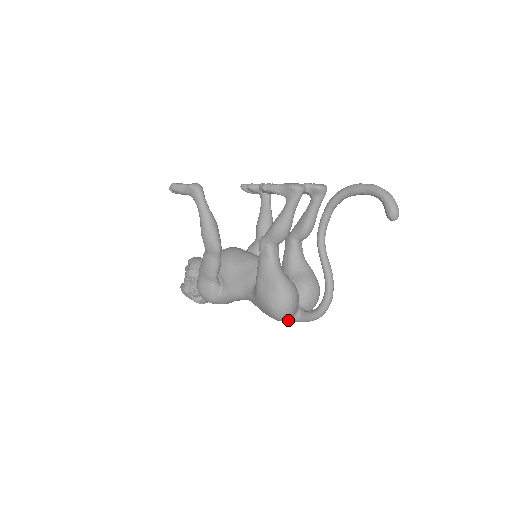
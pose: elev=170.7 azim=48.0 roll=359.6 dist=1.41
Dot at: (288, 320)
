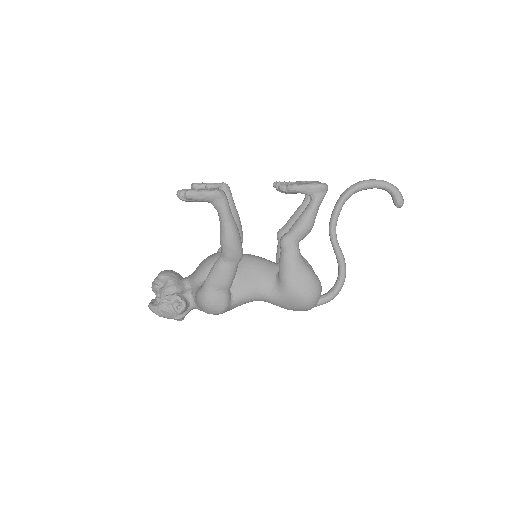
Dot at: occluded
